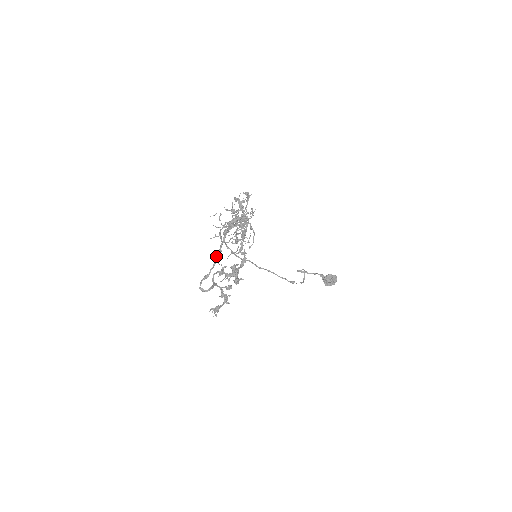
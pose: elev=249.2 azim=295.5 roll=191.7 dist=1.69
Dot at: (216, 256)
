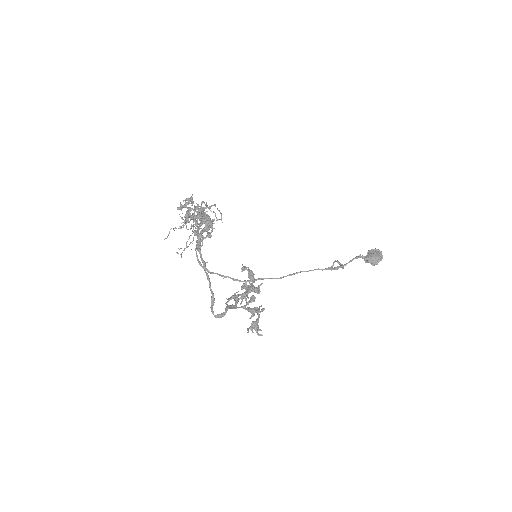
Dot at: (204, 270)
